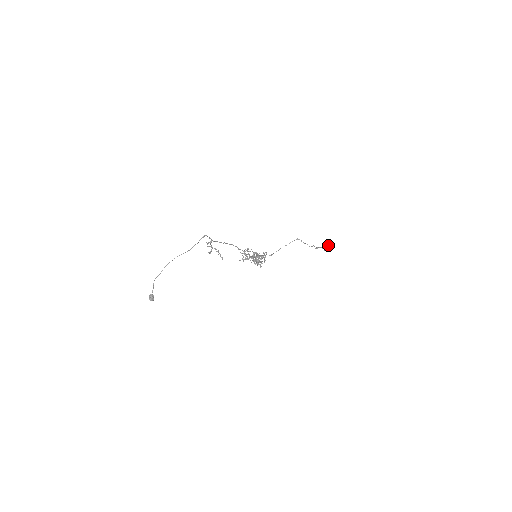
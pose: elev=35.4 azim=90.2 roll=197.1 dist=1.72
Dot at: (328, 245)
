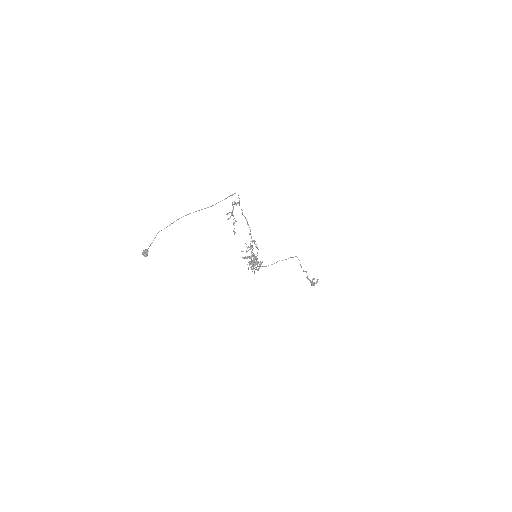
Dot at: occluded
